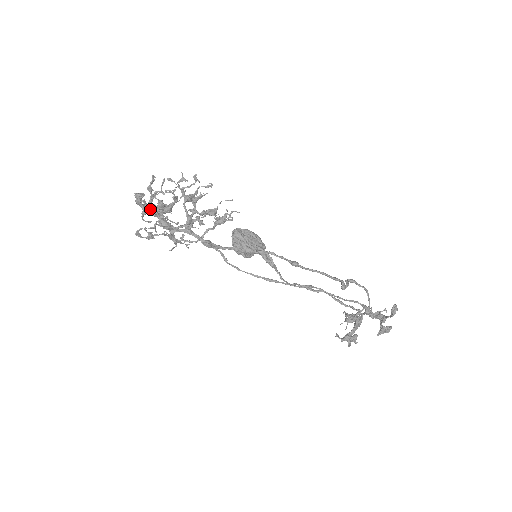
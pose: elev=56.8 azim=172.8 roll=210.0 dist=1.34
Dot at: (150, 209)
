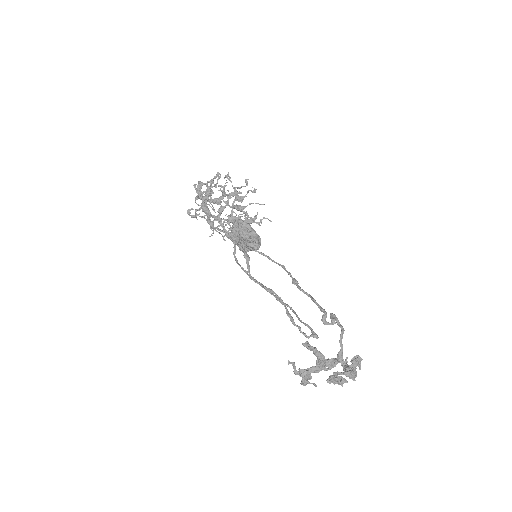
Dot at: occluded
